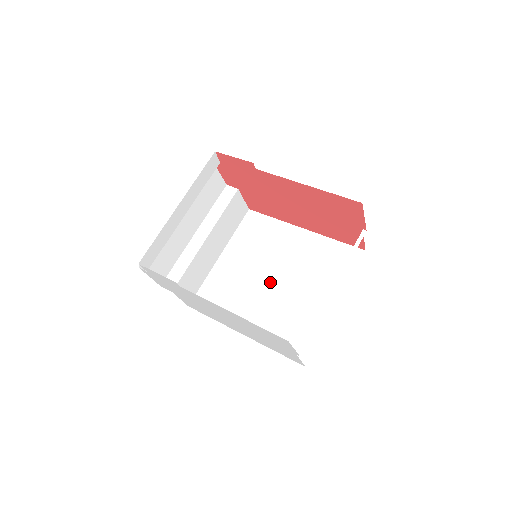
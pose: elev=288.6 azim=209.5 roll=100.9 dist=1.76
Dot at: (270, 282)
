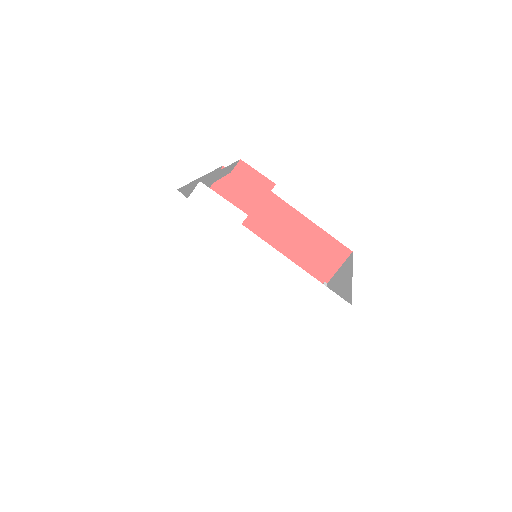
Dot at: occluded
